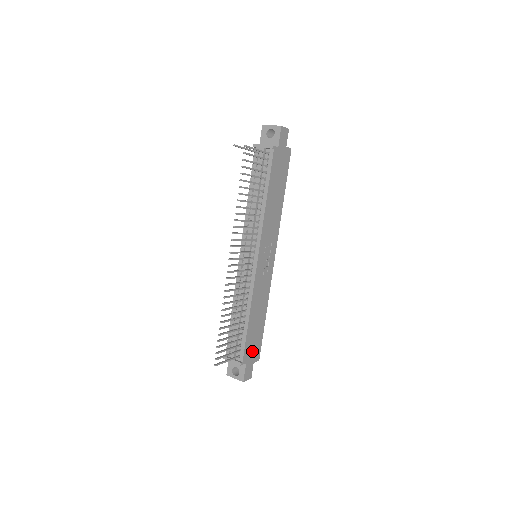
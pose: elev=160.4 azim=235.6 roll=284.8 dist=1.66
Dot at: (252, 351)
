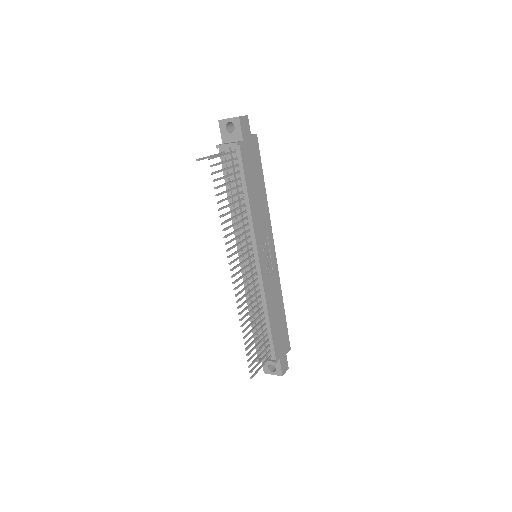
Dot at: (281, 345)
